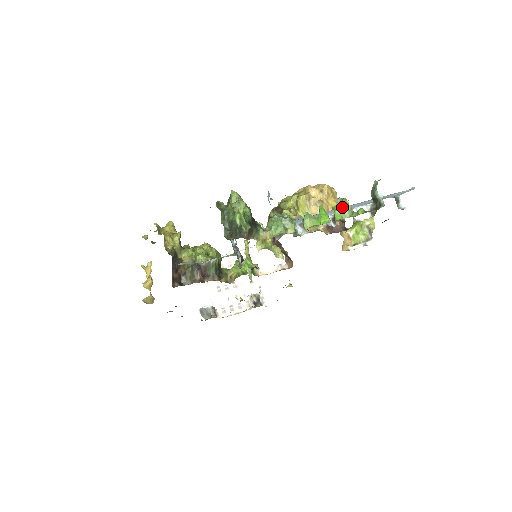
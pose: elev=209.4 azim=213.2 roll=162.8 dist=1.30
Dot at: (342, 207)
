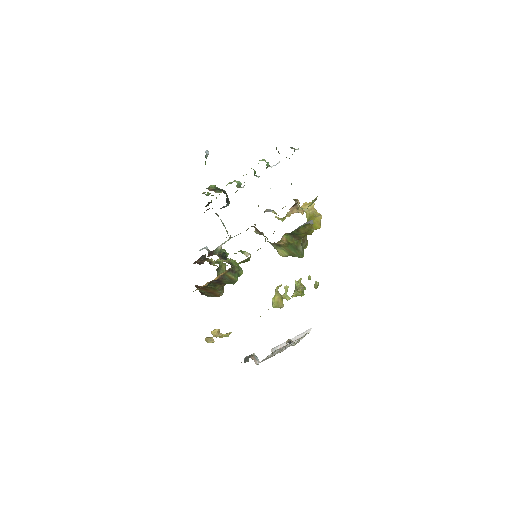
Dot at: occluded
